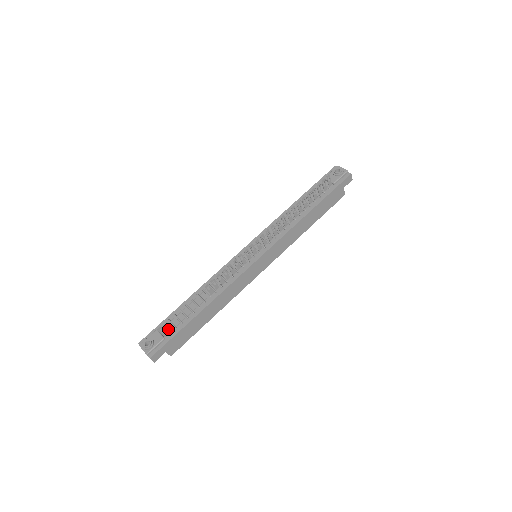
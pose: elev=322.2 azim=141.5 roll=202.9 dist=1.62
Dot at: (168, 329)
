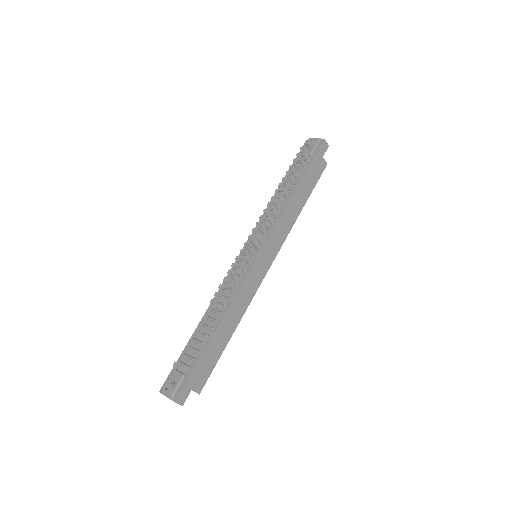
Dot at: (186, 364)
